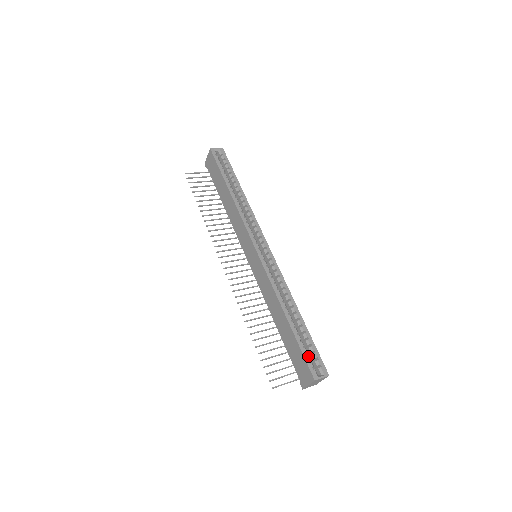
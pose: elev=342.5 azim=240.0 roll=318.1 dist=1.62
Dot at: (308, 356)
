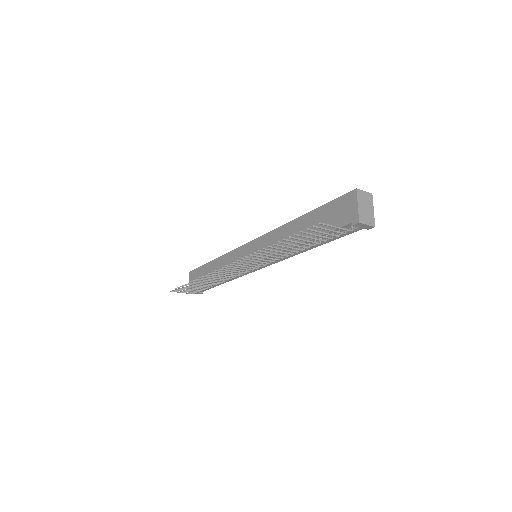
Dot at: occluded
